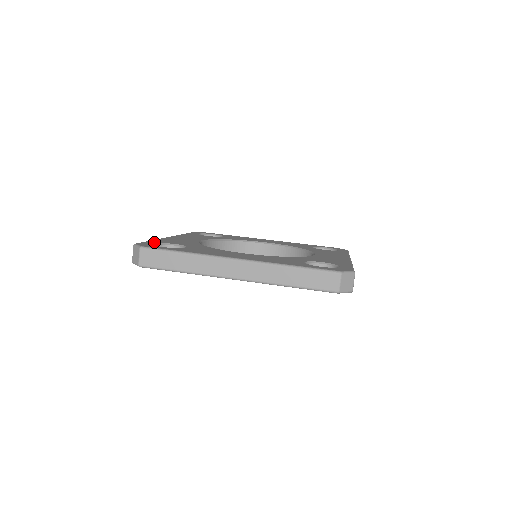
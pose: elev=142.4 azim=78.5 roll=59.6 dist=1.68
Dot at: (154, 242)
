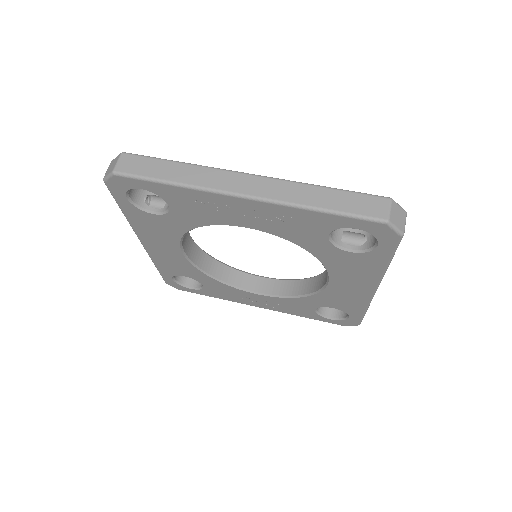
Dot at: occluded
